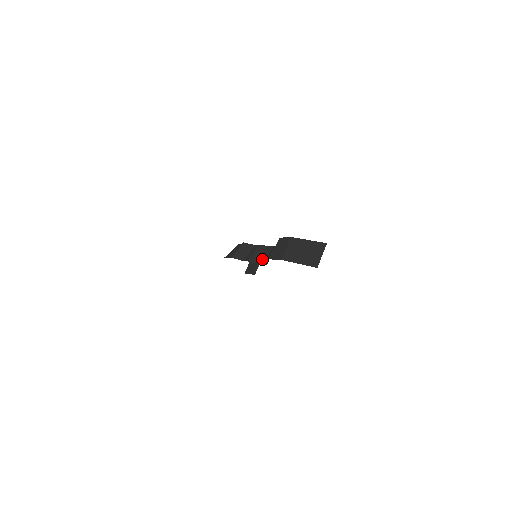
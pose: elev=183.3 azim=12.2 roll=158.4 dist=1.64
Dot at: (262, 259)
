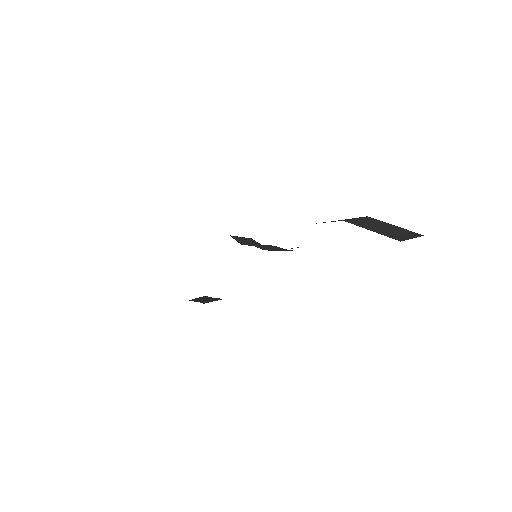
Dot at: (274, 250)
